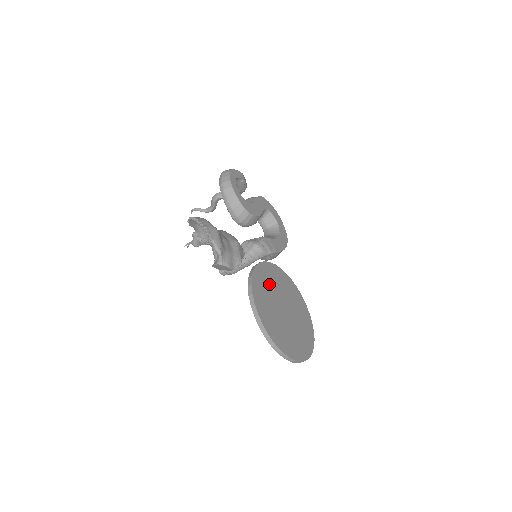
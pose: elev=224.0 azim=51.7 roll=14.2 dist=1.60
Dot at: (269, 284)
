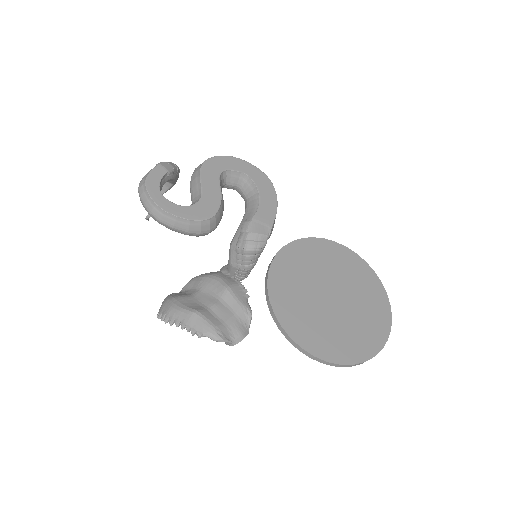
Dot at: (296, 290)
